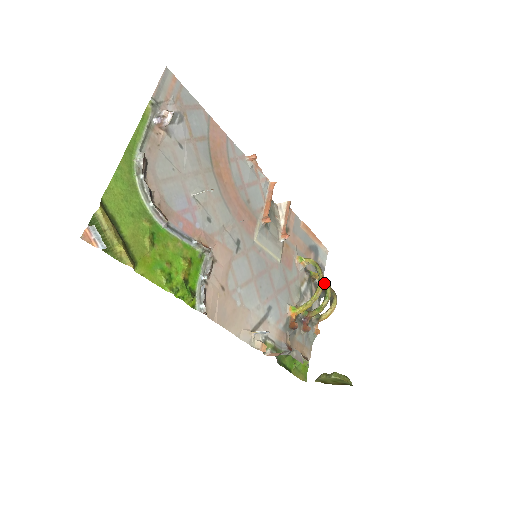
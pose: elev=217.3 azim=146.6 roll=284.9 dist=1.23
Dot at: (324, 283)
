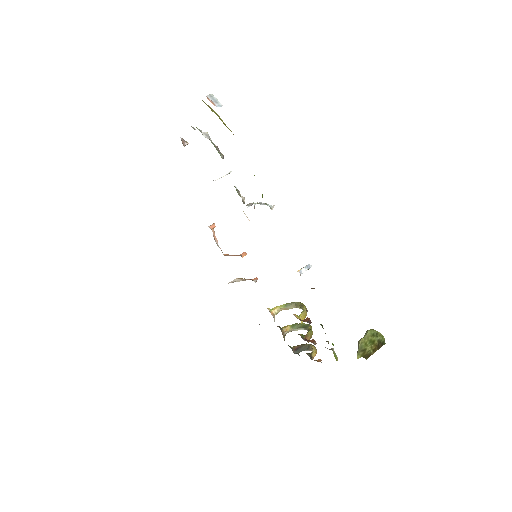
Dot at: (297, 325)
